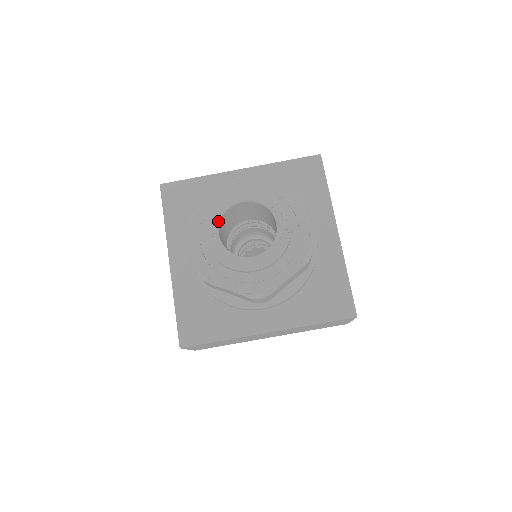
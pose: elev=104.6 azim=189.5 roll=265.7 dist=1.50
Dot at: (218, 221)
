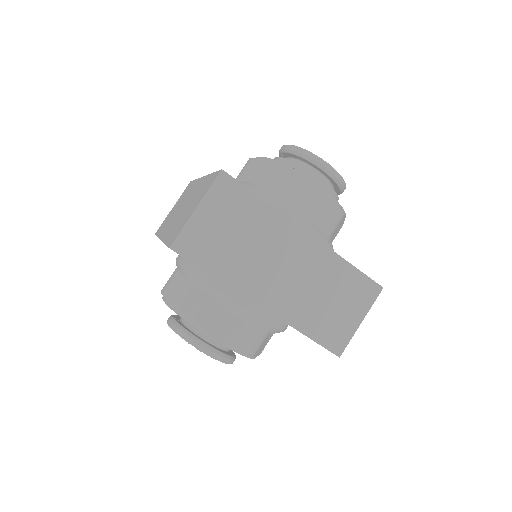
Dot at: occluded
